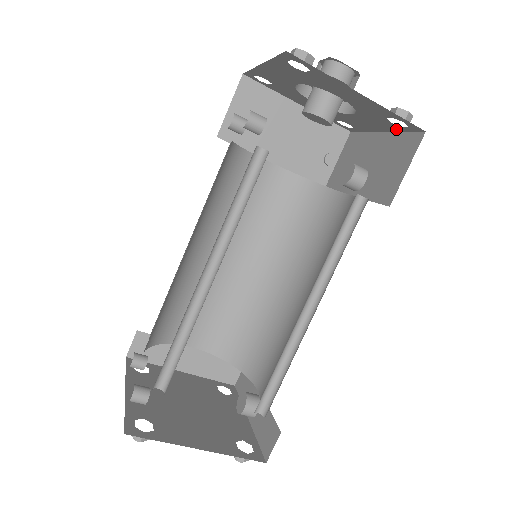
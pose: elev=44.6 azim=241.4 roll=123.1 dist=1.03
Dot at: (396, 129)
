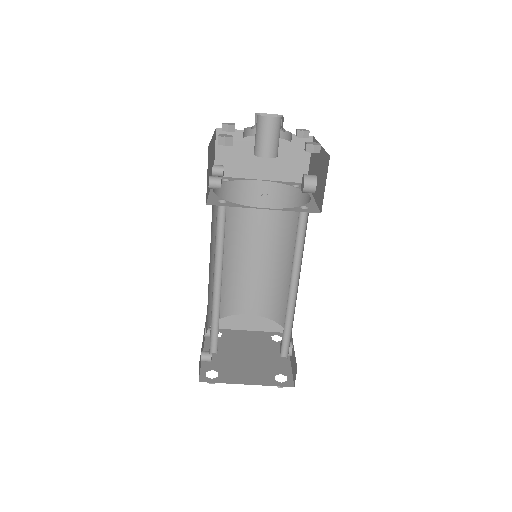
Dot at: occluded
